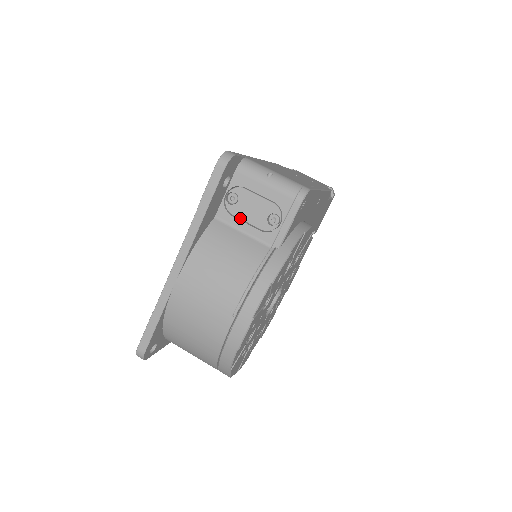
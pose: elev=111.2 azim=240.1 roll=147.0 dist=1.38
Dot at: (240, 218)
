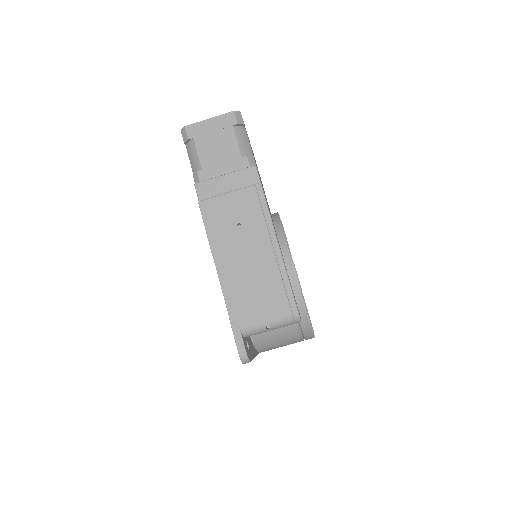
Dot at: occluded
